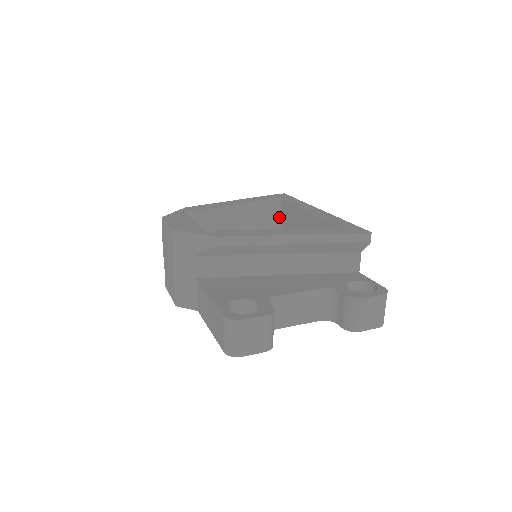
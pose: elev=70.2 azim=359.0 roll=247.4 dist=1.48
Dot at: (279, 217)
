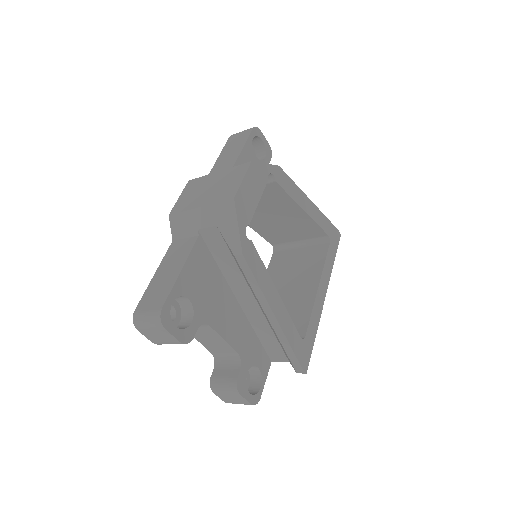
Dot at: (312, 243)
